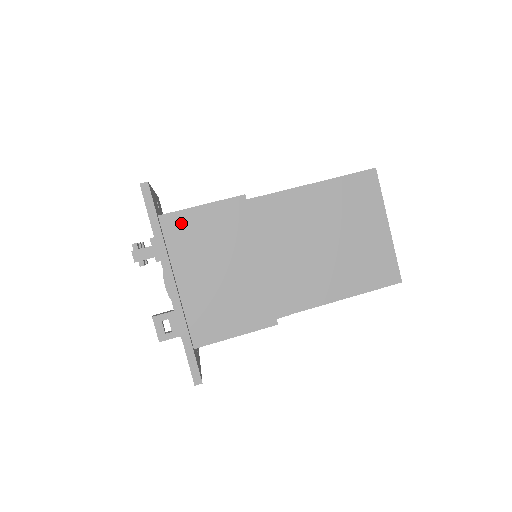
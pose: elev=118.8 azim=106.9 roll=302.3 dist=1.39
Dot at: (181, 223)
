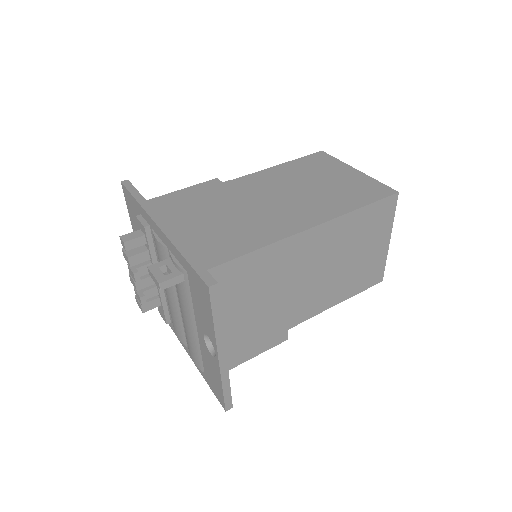
Dot at: (164, 201)
